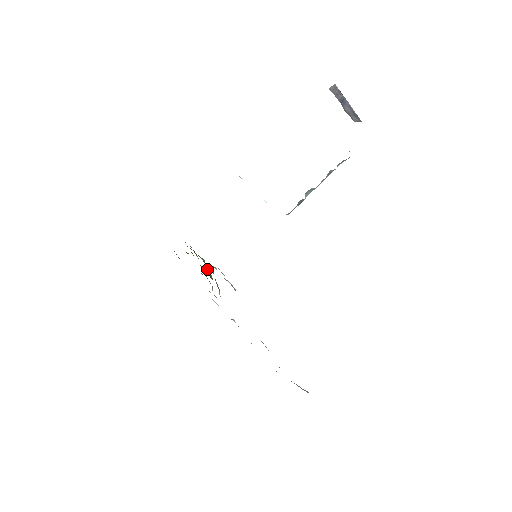
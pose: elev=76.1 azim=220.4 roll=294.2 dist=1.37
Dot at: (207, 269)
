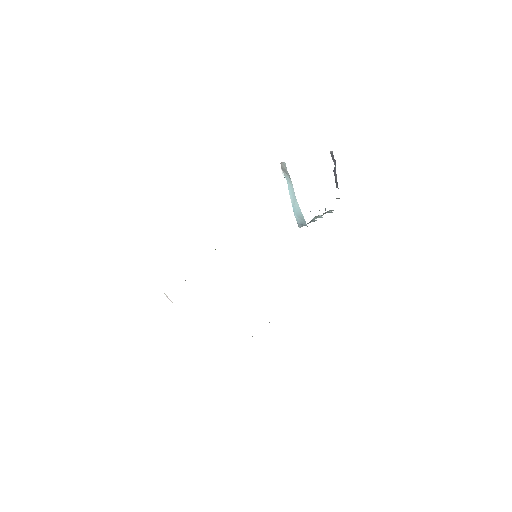
Dot at: occluded
